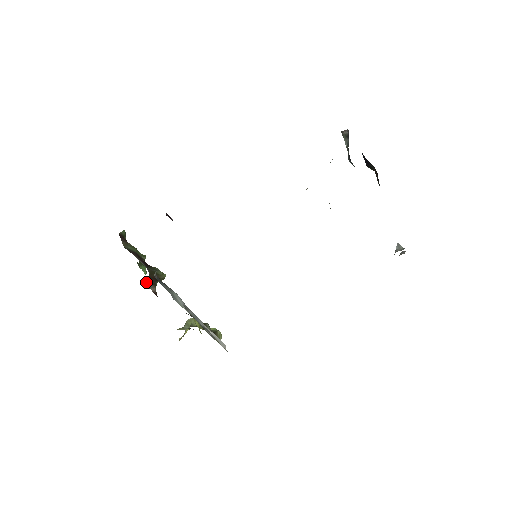
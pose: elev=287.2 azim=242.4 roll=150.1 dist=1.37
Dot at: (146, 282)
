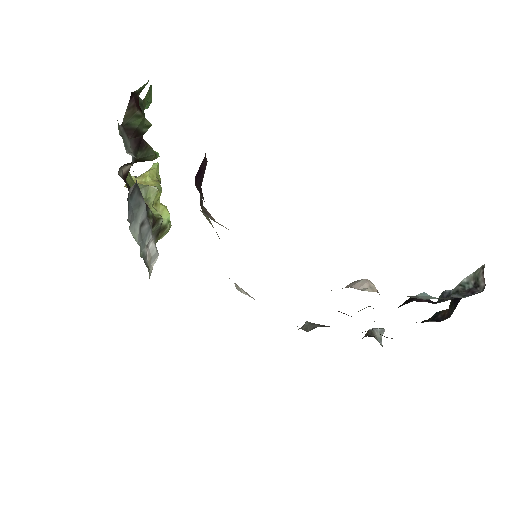
Dot at: occluded
